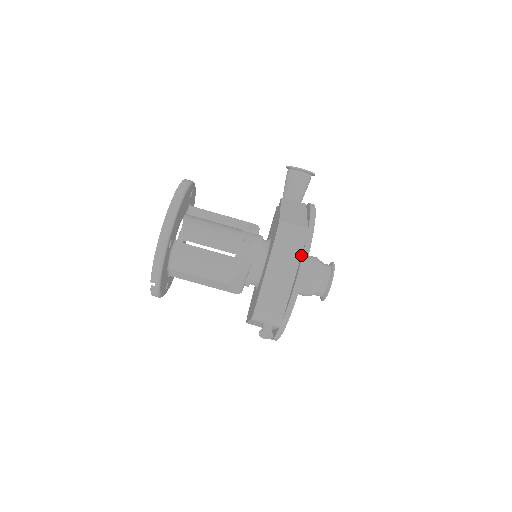
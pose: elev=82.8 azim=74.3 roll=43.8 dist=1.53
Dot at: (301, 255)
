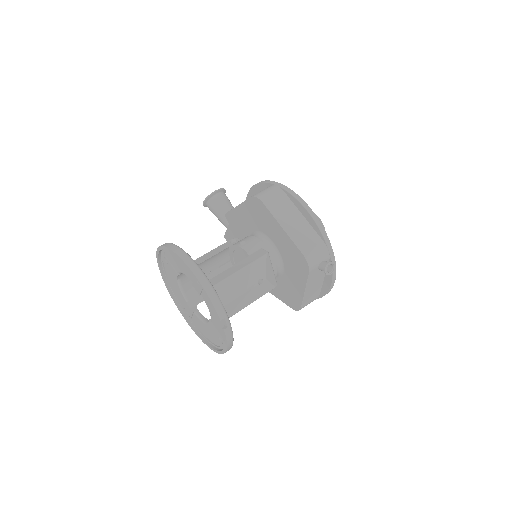
Dot at: (289, 198)
